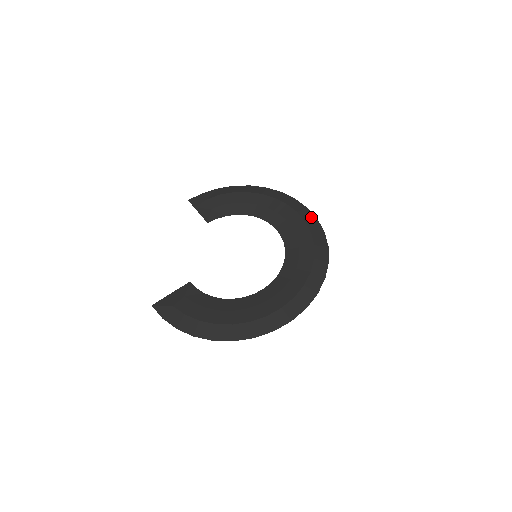
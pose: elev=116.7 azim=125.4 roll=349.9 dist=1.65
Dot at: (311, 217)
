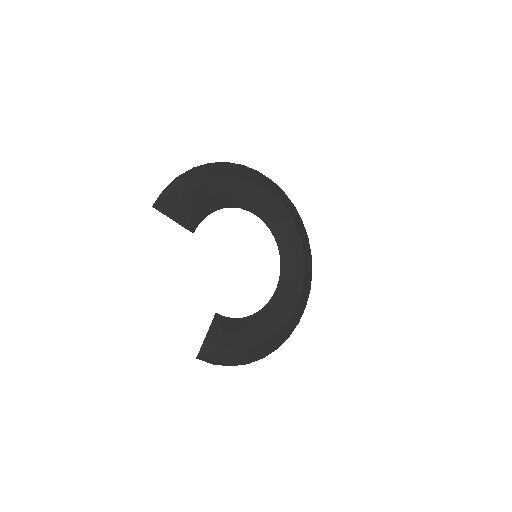
Dot at: (281, 192)
